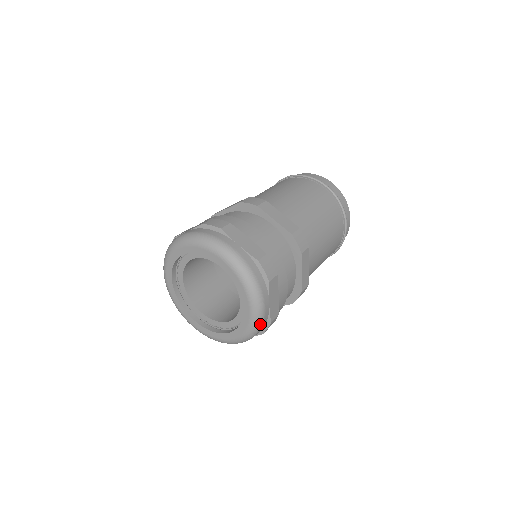
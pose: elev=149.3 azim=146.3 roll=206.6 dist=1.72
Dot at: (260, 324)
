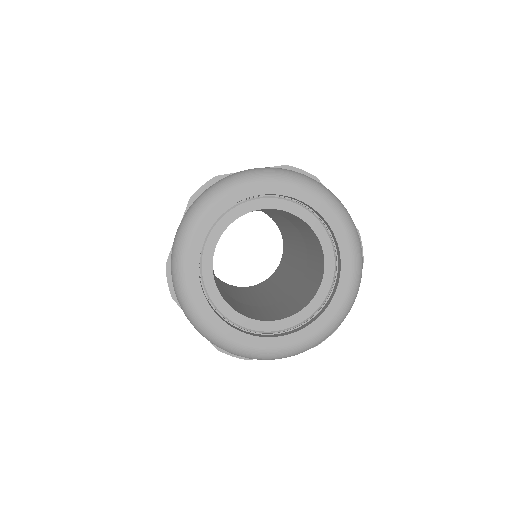
Dot at: occluded
